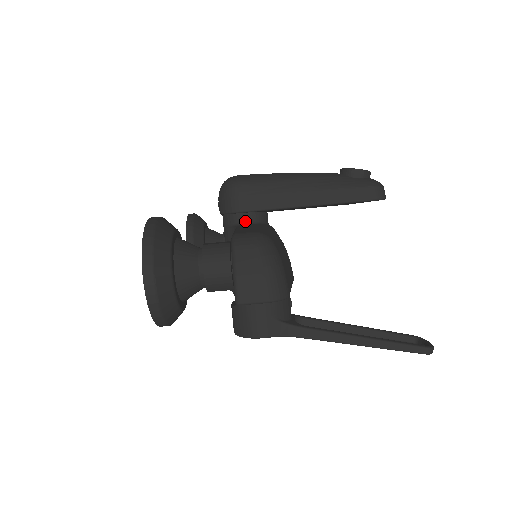
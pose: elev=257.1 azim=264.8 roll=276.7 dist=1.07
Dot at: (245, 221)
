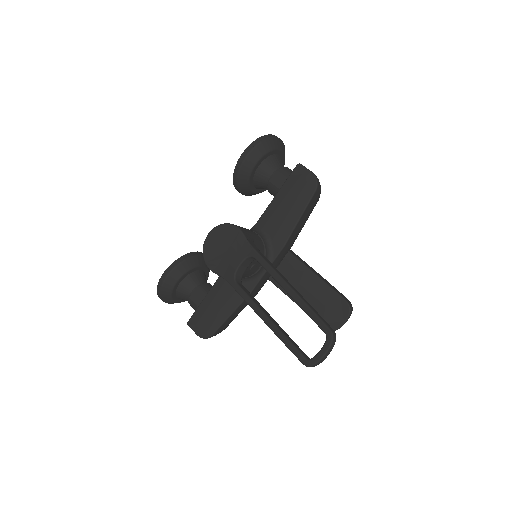
Dot at: occluded
